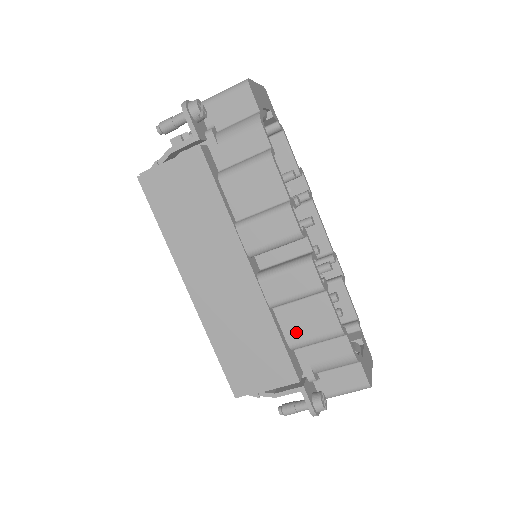
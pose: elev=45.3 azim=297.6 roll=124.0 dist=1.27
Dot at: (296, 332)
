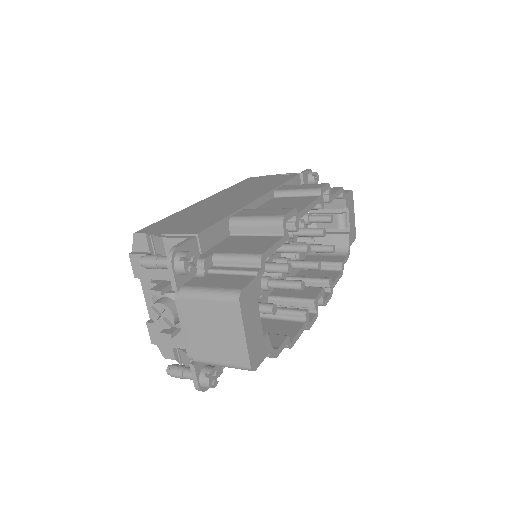
Dot at: occluded
